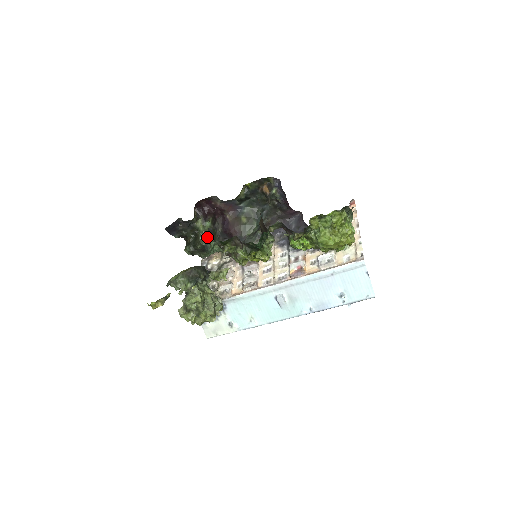
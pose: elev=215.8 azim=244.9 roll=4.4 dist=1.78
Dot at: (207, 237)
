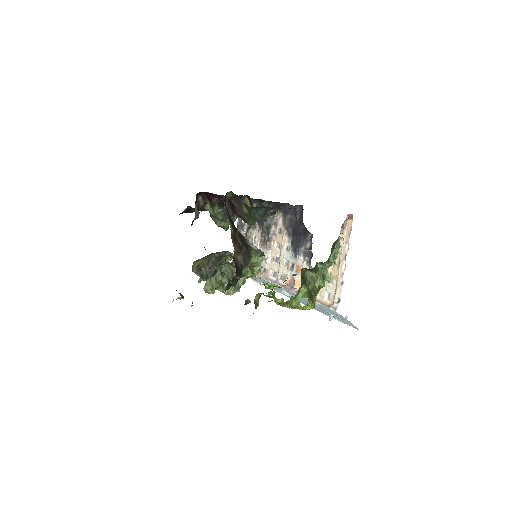
Dot at: (219, 220)
